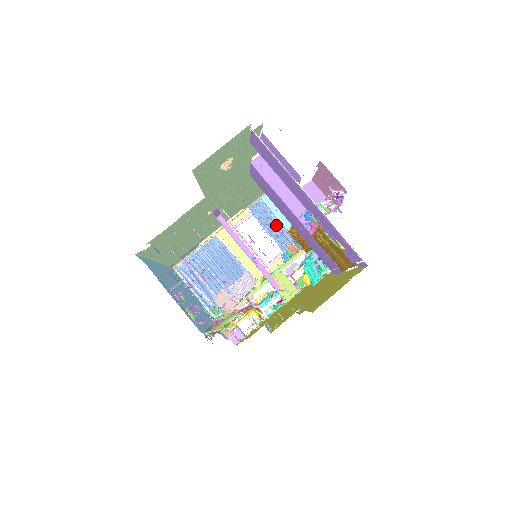
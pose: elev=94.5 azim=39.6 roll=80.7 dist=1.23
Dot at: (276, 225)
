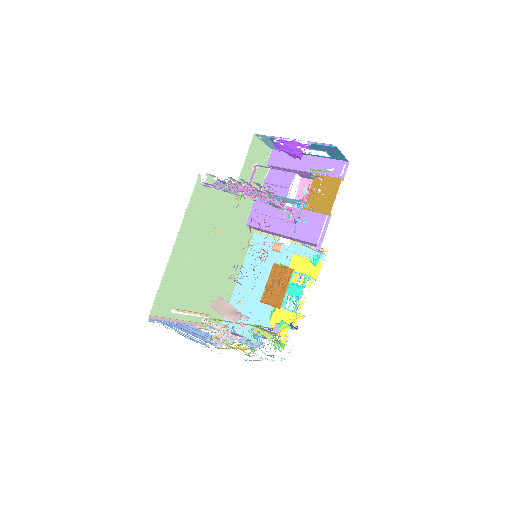
Dot at: occluded
